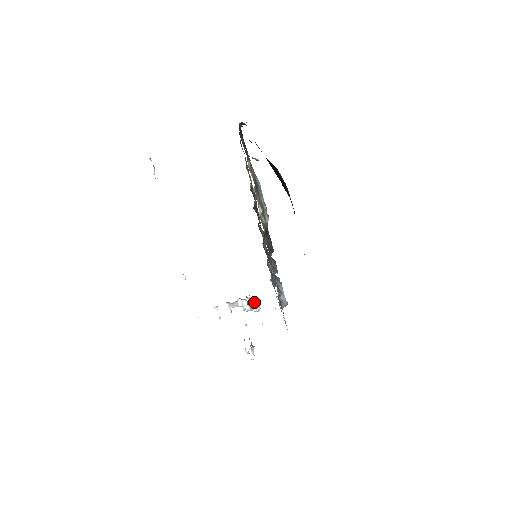
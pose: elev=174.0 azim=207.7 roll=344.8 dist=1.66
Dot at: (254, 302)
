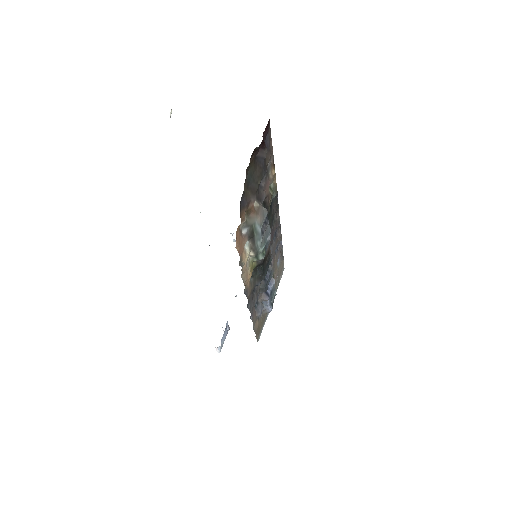
Dot at: occluded
